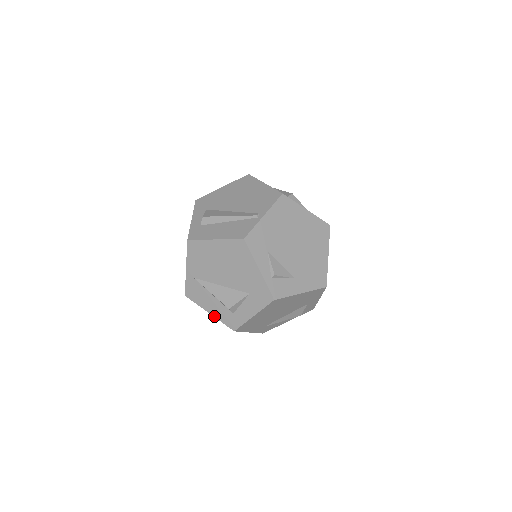
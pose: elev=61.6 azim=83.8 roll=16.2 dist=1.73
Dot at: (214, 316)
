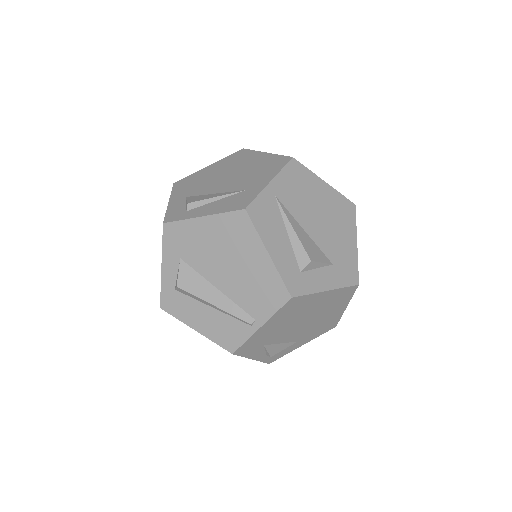
Dot at: occluded
